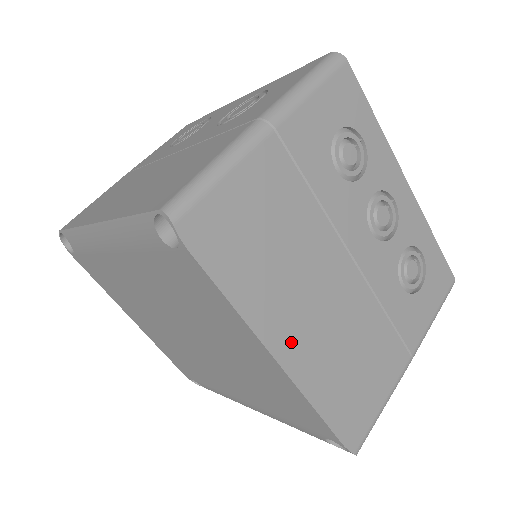
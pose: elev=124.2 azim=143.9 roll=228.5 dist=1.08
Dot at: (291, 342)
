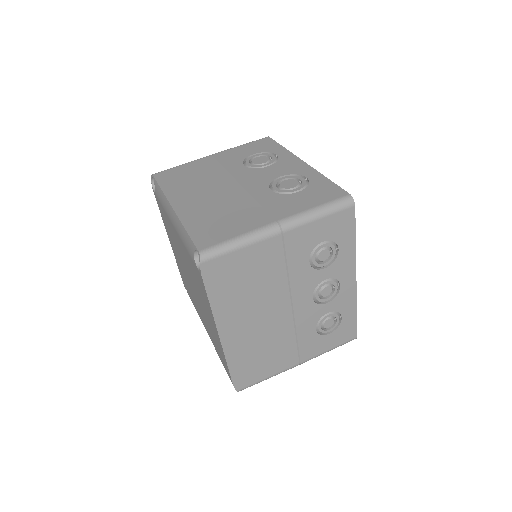
Dot at: (232, 331)
